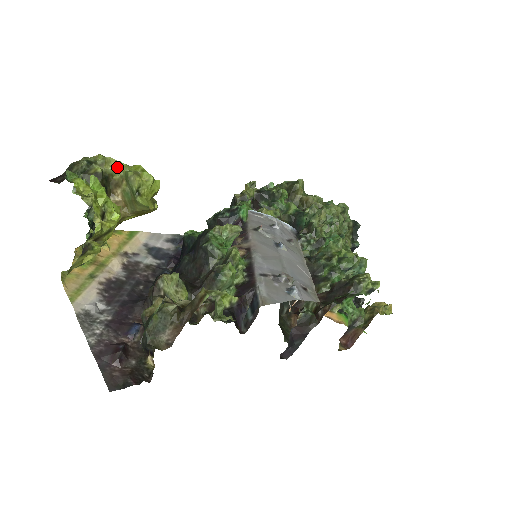
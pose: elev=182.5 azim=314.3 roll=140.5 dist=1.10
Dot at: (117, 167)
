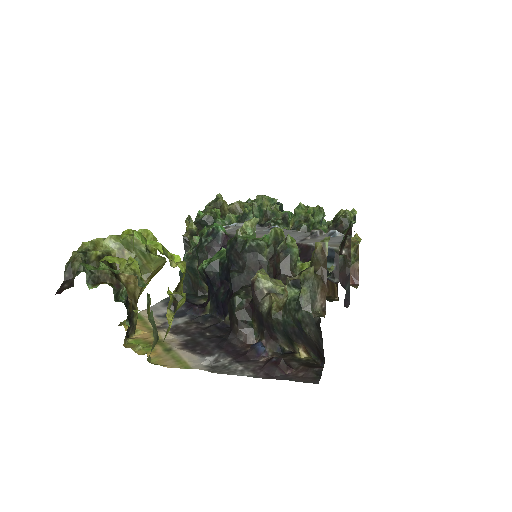
Dot at: (108, 243)
